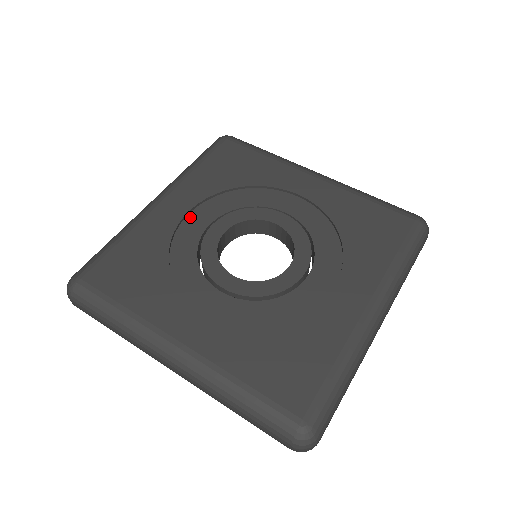
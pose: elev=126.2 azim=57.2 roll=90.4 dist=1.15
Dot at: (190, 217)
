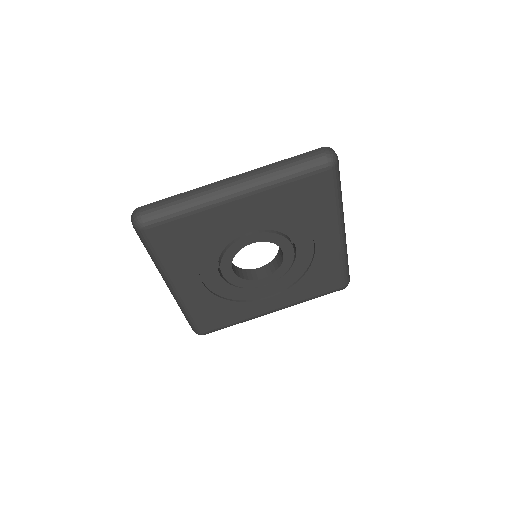
Dot at: (204, 279)
